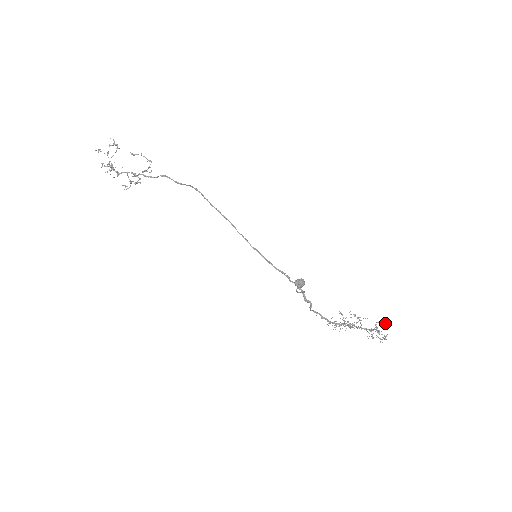
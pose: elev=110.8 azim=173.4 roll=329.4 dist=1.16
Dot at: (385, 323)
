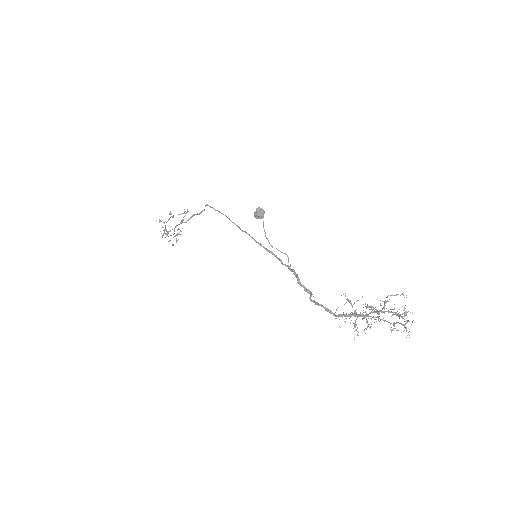
Dot at: occluded
